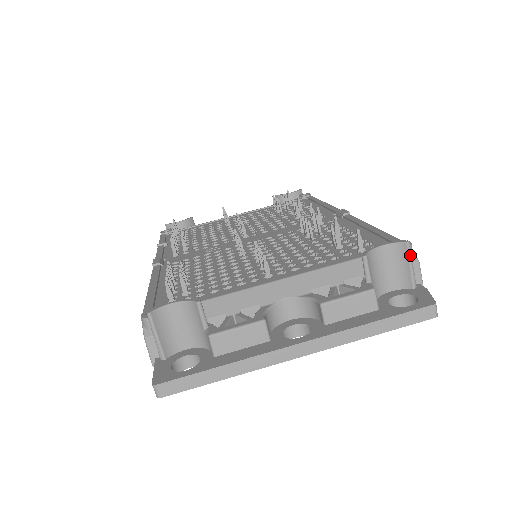
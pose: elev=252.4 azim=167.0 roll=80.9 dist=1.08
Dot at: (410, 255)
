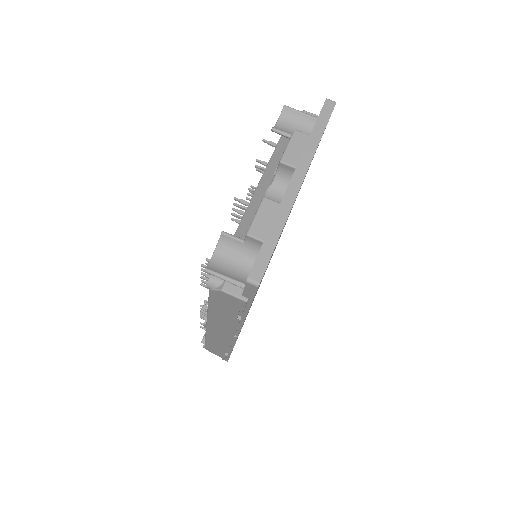
Dot at: (293, 109)
